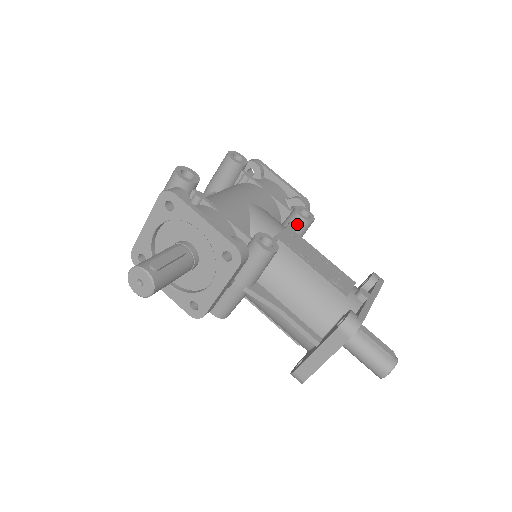
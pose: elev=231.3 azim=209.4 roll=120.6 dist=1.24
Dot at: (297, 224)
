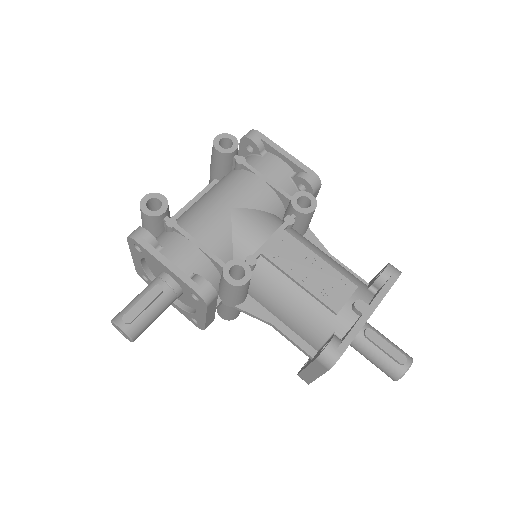
Dot at: (294, 218)
